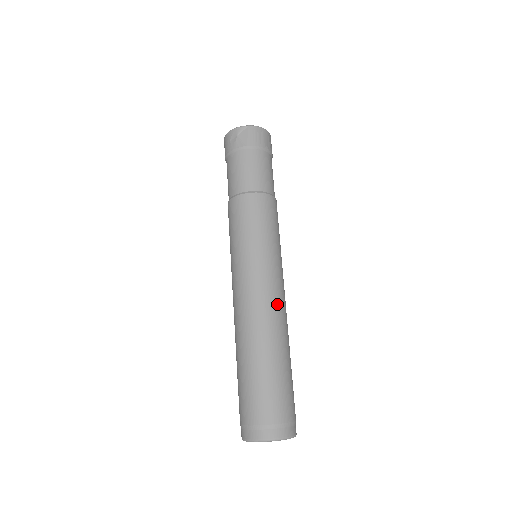
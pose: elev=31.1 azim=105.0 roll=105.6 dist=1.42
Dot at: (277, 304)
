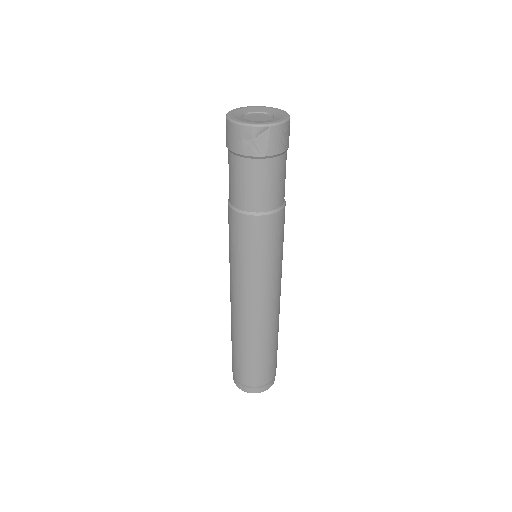
Dot at: (277, 308)
